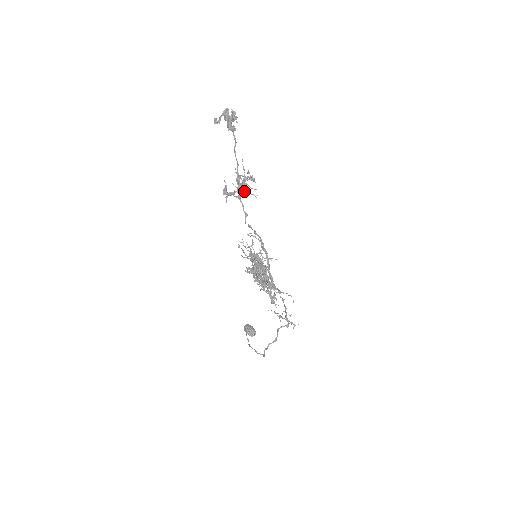
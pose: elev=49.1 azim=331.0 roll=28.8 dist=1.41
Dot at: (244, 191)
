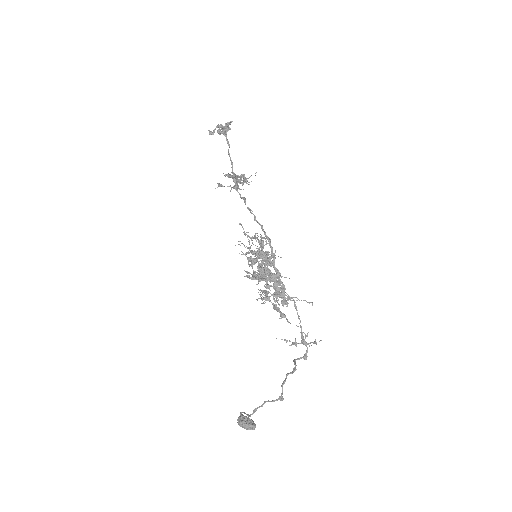
Dot at: (241, 175)
